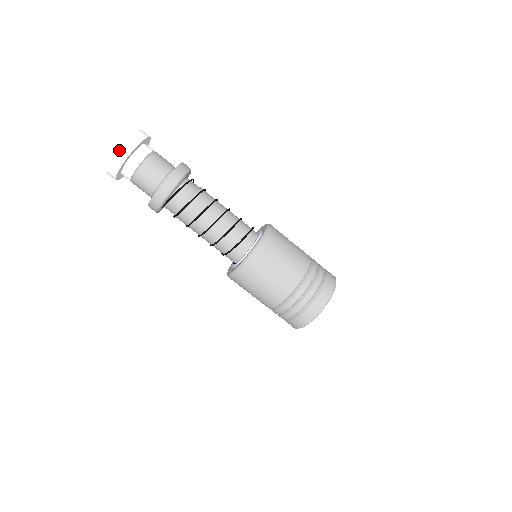
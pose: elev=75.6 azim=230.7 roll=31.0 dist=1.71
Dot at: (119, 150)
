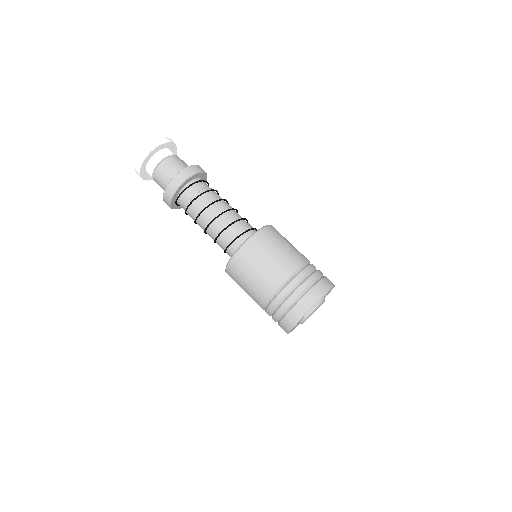
Dot at: (136, 160)
